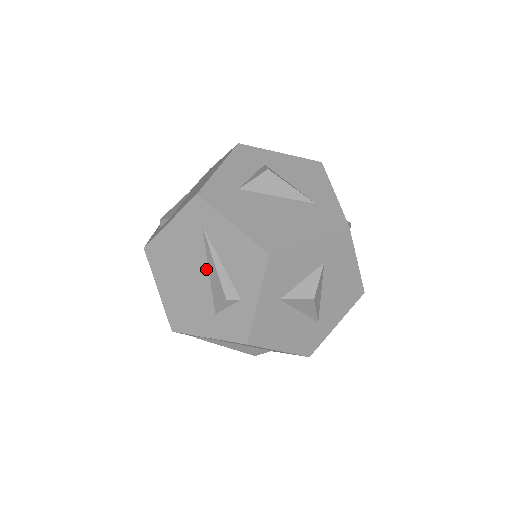
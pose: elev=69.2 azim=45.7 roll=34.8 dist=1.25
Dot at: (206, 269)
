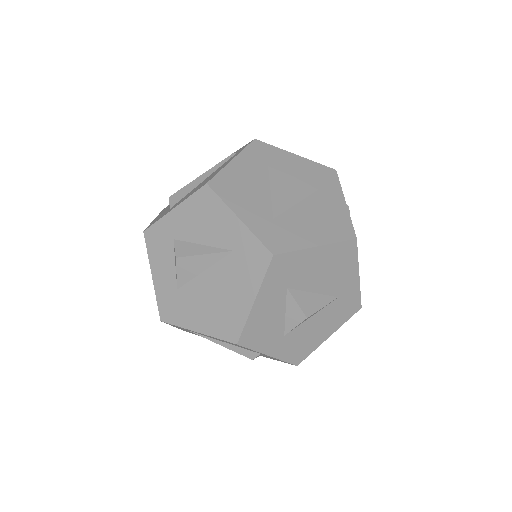
Dot at: occluded
